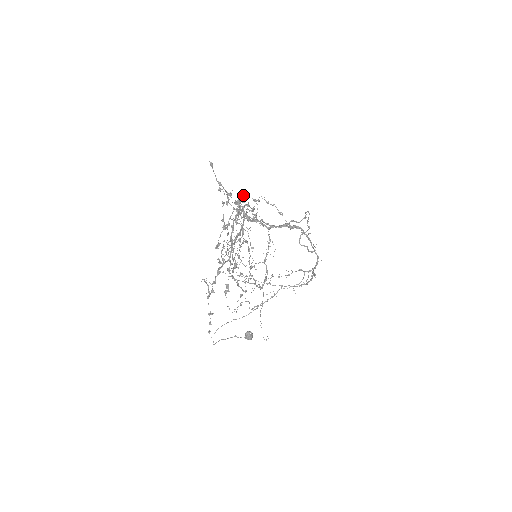
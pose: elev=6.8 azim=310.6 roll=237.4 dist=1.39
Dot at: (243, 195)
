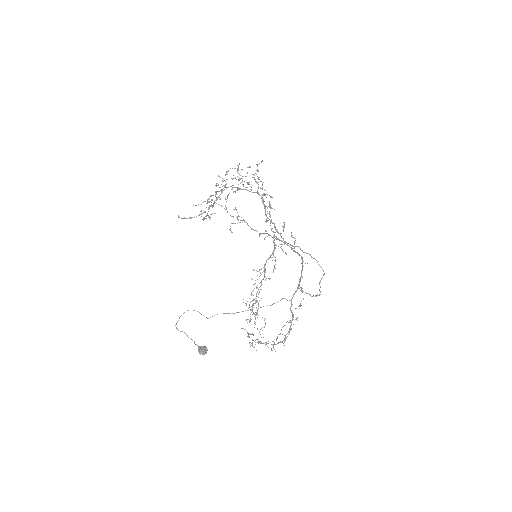
Dot at: (271, 196)
